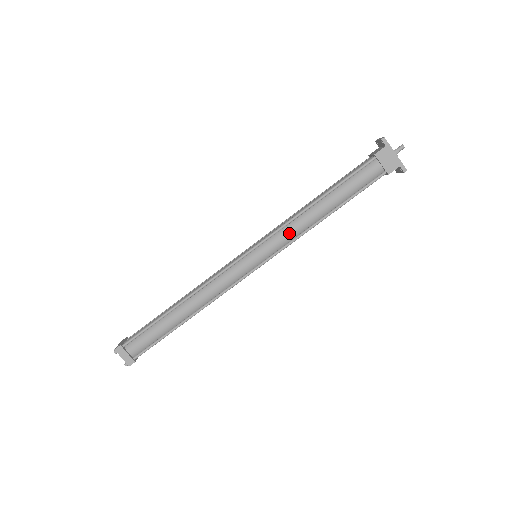
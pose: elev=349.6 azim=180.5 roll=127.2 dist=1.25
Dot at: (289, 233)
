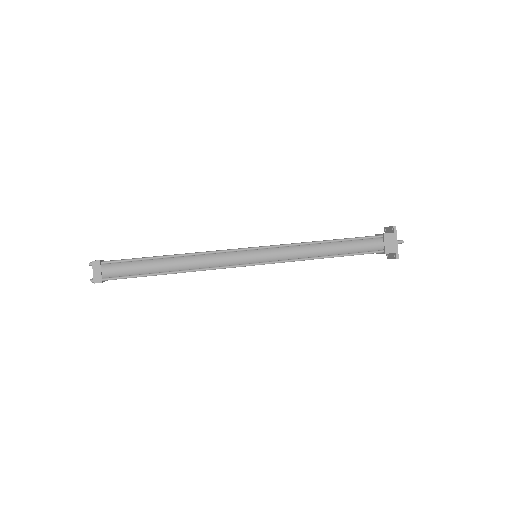
Dot at: (293, 252)
